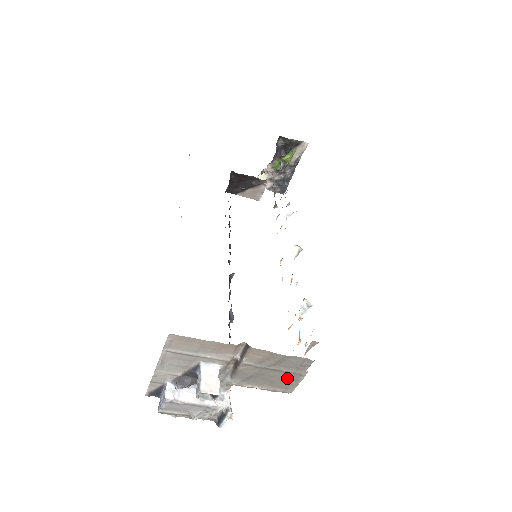
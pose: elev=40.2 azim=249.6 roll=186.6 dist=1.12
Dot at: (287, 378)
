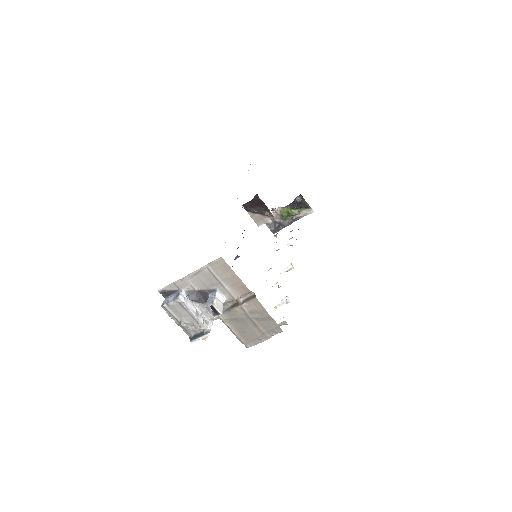
Dot at: (256, 335)
